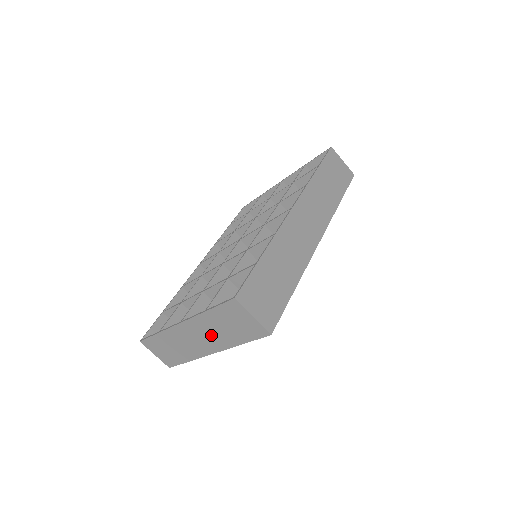
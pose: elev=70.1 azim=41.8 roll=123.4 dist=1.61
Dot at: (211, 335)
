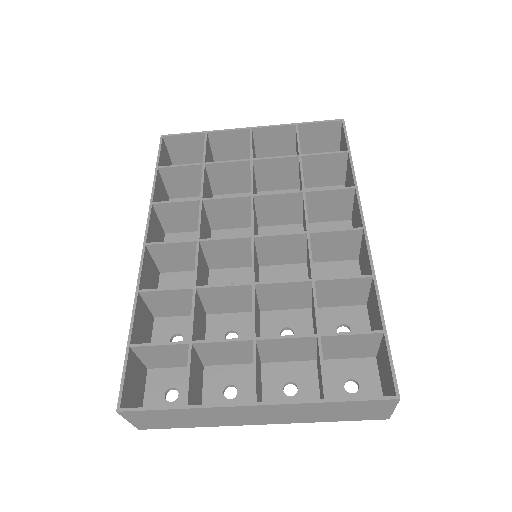
Dot at: (293, 415)
